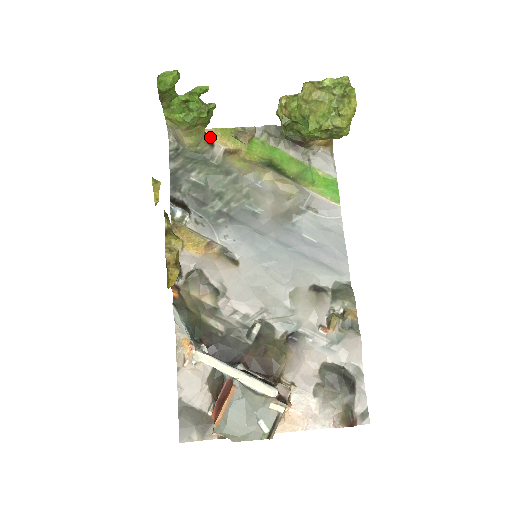
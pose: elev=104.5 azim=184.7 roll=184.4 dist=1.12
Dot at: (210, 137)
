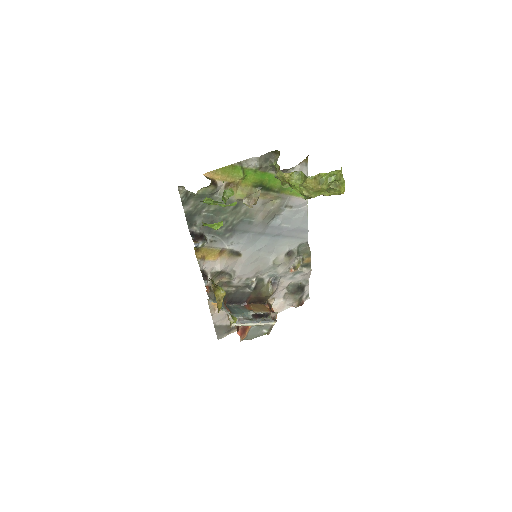
Dot at: (213, 177)
